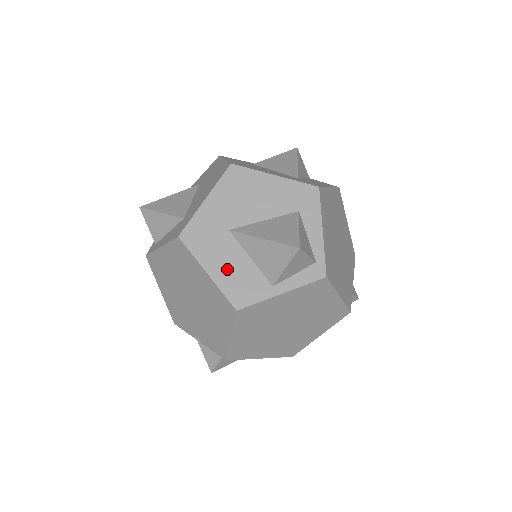
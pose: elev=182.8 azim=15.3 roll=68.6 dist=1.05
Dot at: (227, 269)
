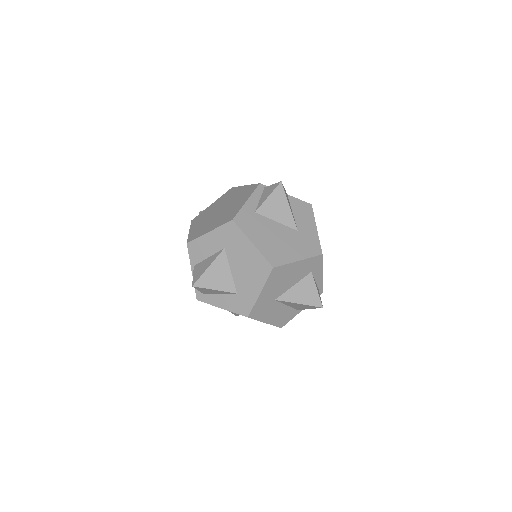
Dot at: (275, 316)
